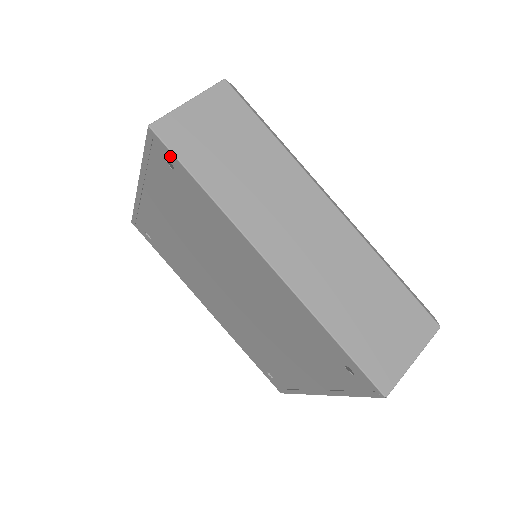
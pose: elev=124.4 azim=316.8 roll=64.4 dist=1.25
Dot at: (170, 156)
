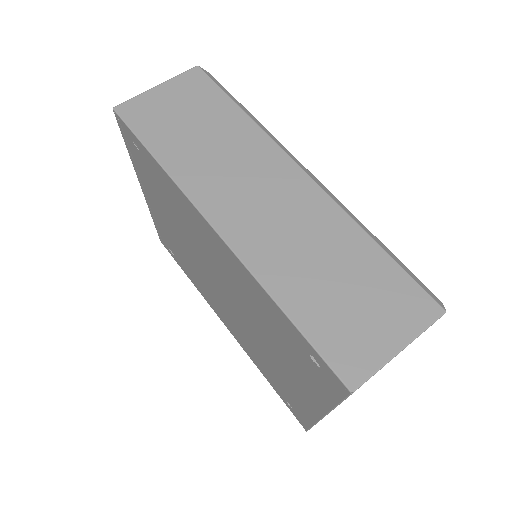
Dot at: (131, 134)
